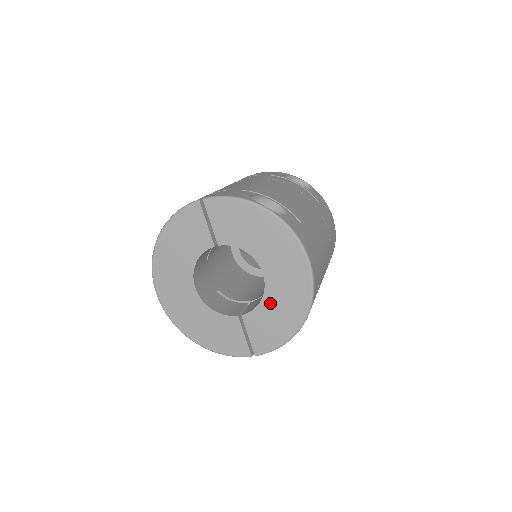
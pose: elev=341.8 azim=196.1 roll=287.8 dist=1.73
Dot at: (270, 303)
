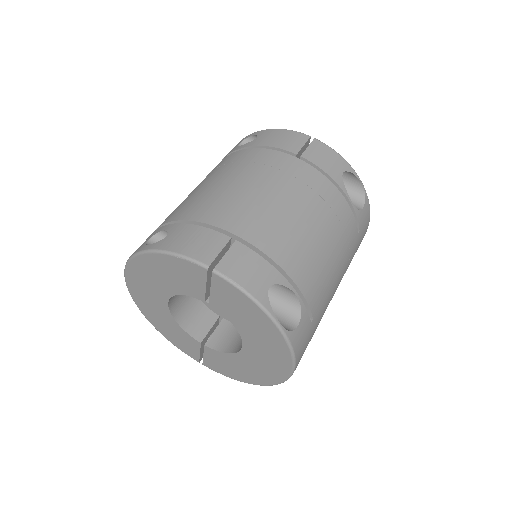
Dot at: (236, 360)
